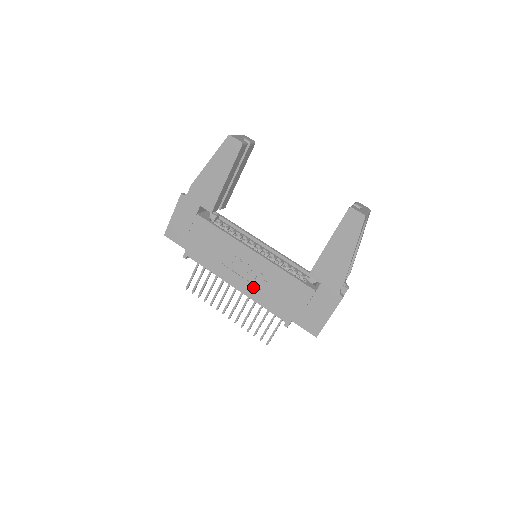
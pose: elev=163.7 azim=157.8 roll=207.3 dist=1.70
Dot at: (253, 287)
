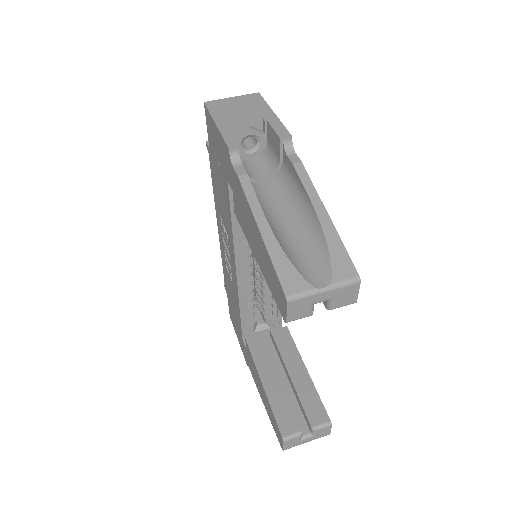
Dot at: (224, 256)
